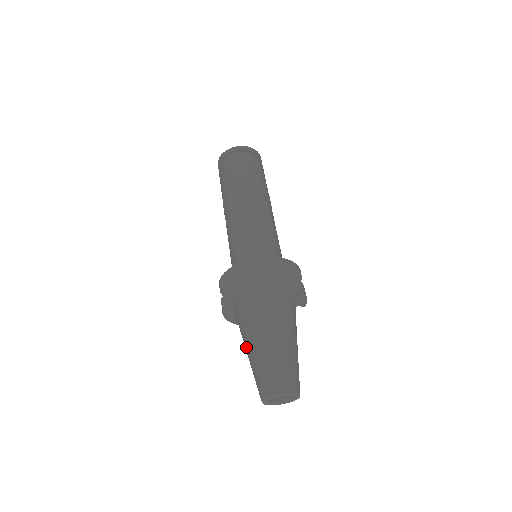
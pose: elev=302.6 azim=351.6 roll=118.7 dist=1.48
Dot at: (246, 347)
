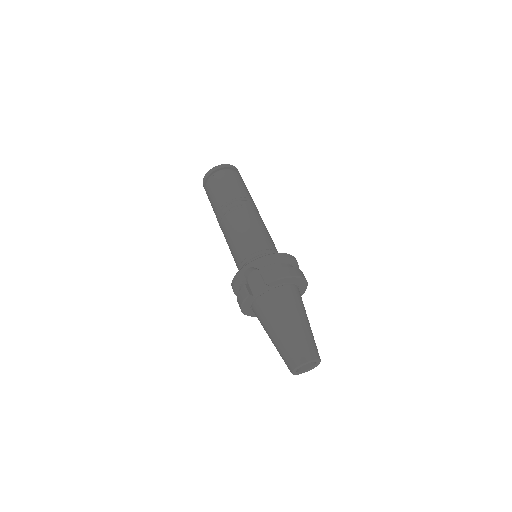
Dot at: (273, 326)
